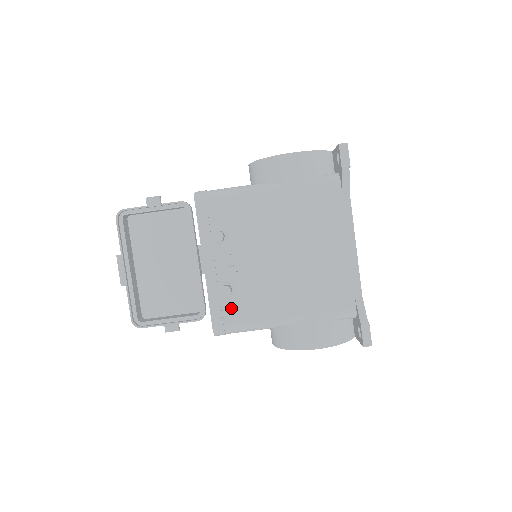
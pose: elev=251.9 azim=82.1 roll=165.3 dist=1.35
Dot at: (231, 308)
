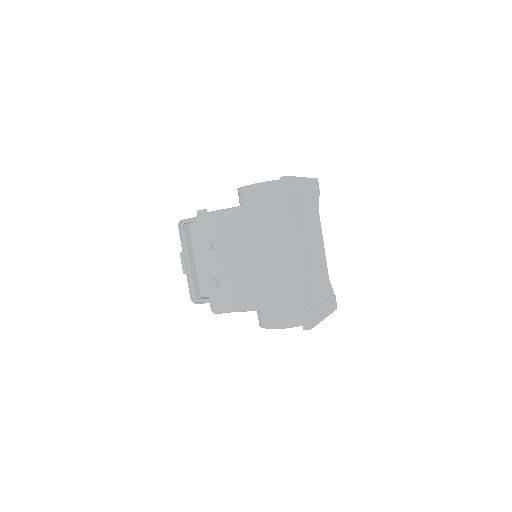
Dot at: (221, 295)
